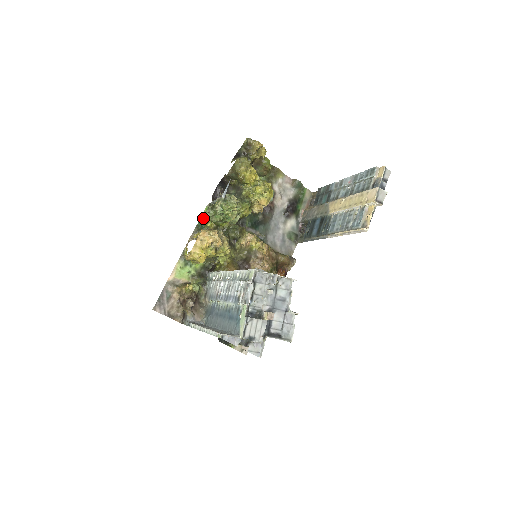
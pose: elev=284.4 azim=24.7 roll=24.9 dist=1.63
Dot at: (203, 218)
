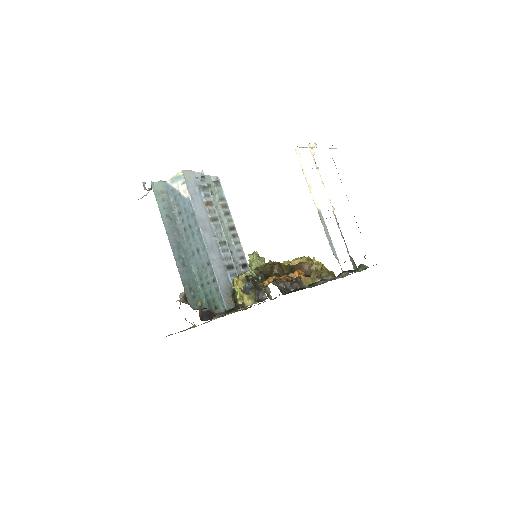
Dot at: occluded
